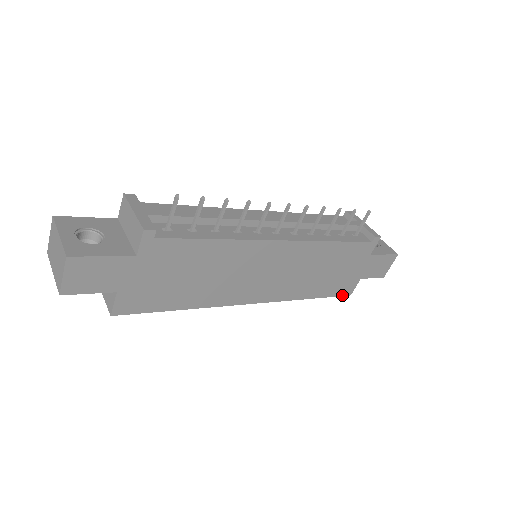
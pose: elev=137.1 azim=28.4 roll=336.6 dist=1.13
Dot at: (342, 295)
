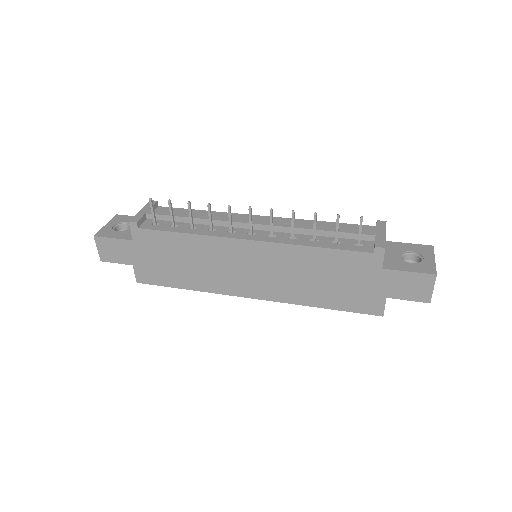
Dot at: (368, 313)
